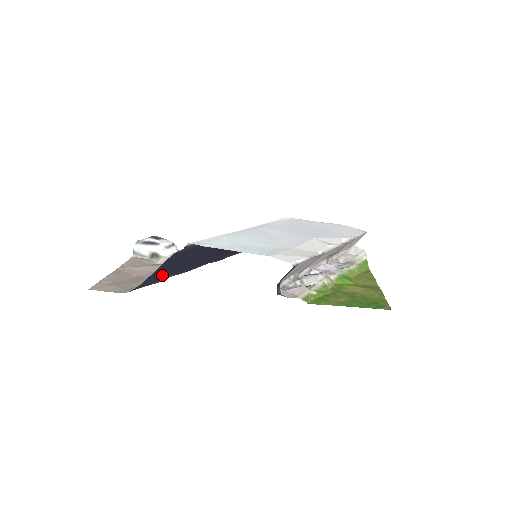
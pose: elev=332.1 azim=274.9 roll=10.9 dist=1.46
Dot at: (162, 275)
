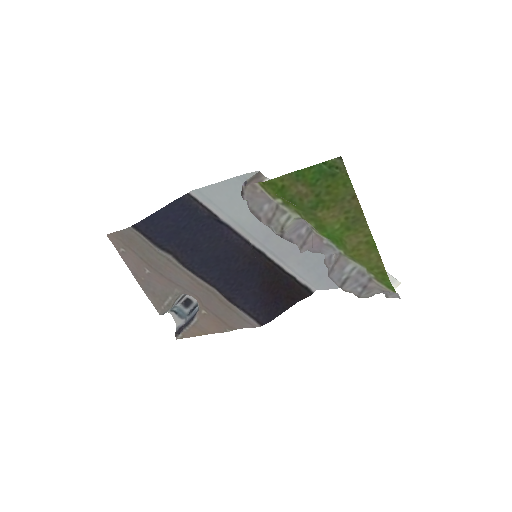
Dot at: (164, 233)
